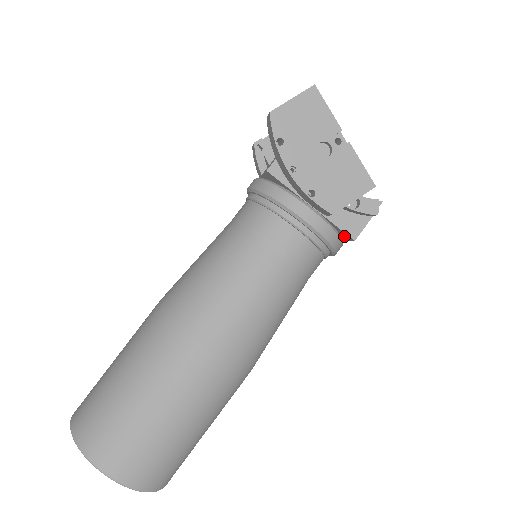
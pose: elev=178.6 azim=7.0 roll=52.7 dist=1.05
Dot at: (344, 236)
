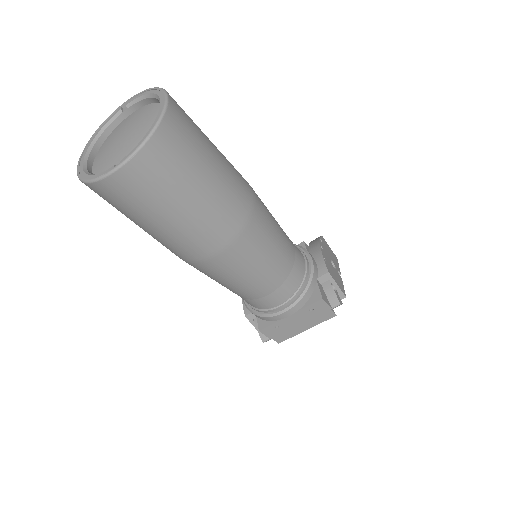
Dot at: (312, 298)
